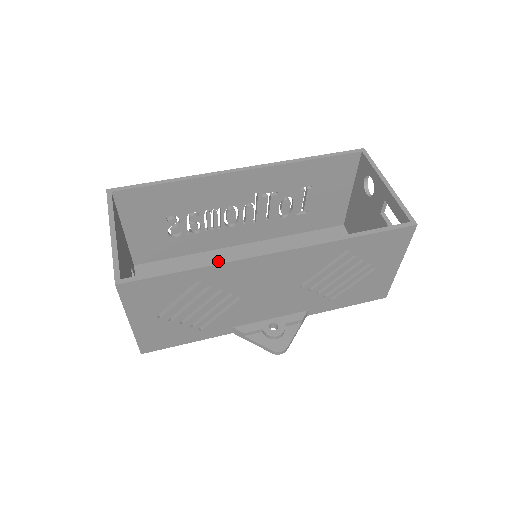
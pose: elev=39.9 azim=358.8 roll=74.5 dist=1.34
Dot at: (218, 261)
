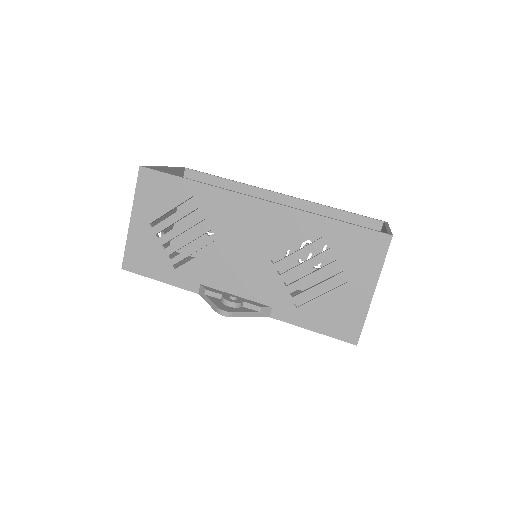
Dot at: (214, 186)
